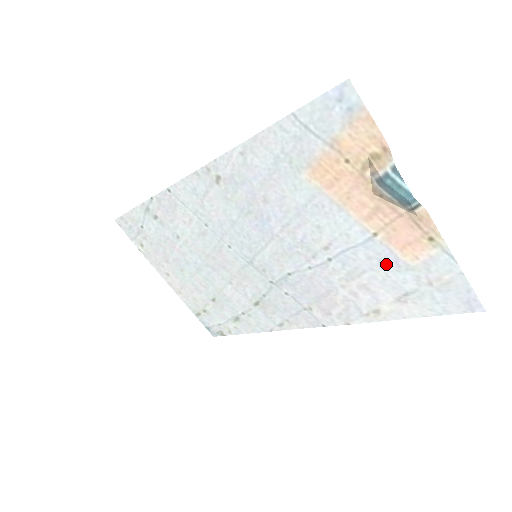
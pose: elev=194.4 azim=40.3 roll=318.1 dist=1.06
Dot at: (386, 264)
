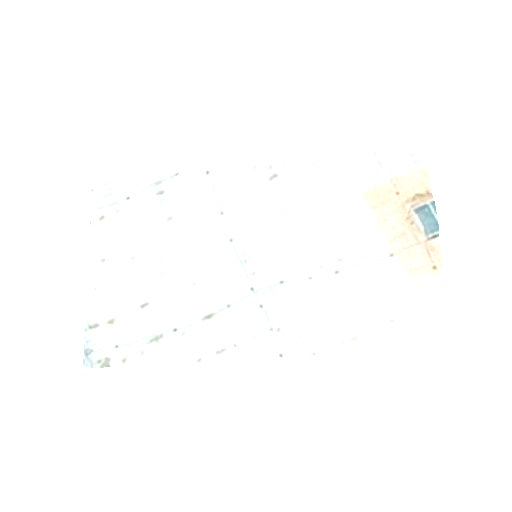
Dot at: (388, 285)
